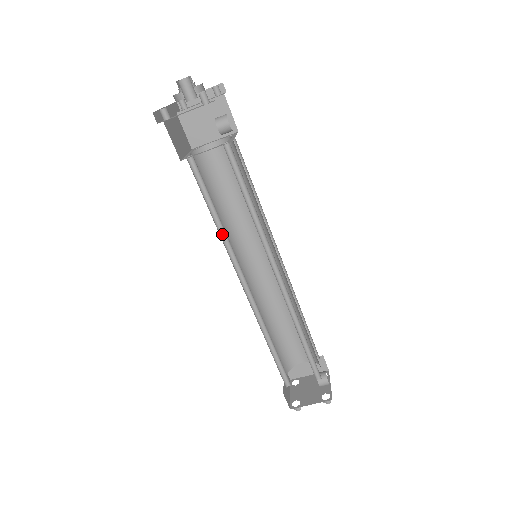
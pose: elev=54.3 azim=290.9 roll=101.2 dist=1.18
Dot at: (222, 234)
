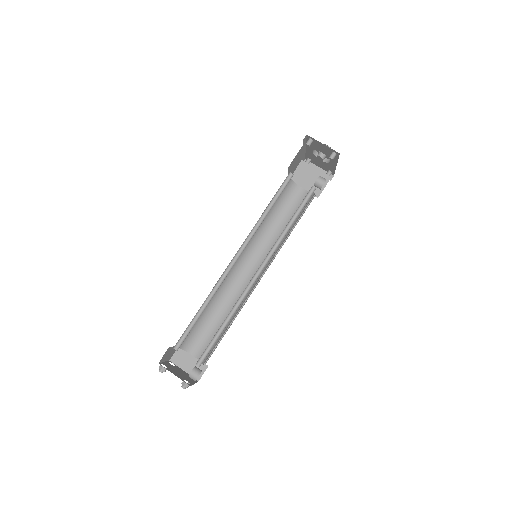
Dot at: (259, 222)
